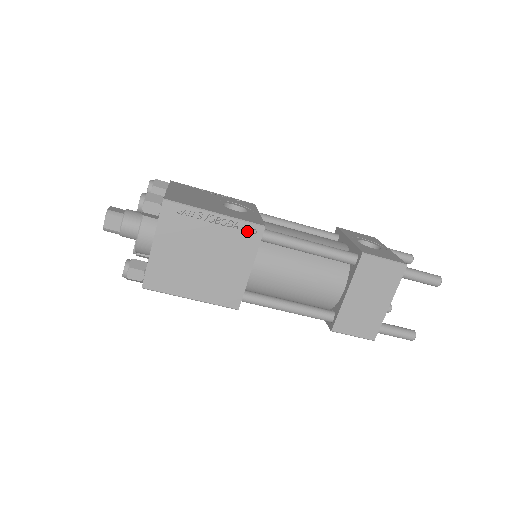
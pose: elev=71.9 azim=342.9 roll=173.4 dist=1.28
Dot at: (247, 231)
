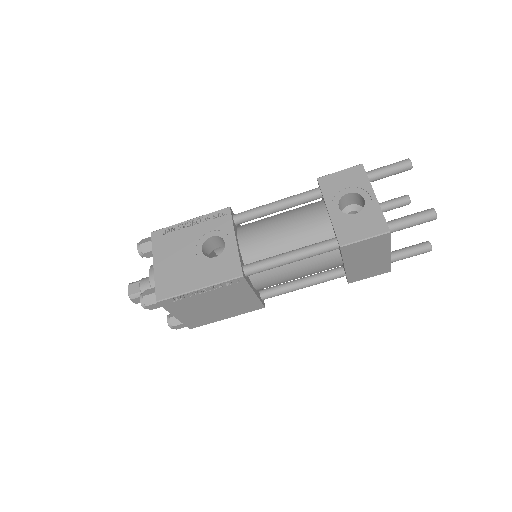
Dot at: (232, 282)
